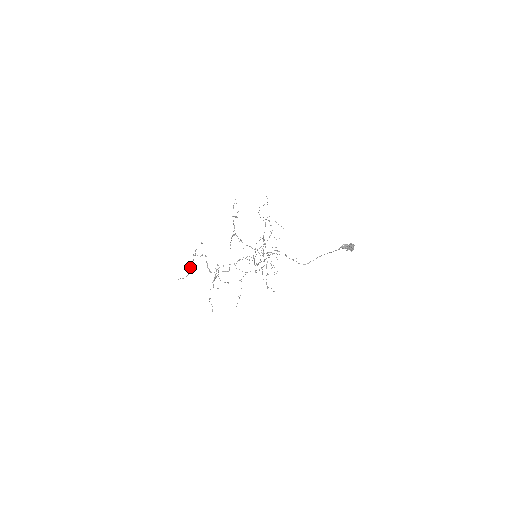
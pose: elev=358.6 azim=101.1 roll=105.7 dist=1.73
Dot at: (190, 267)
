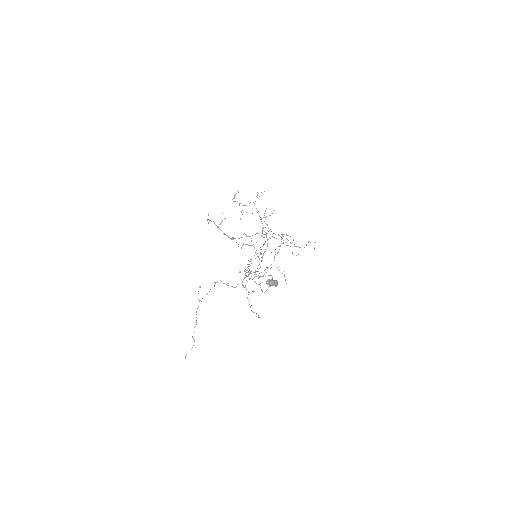
Dot at: occluded
